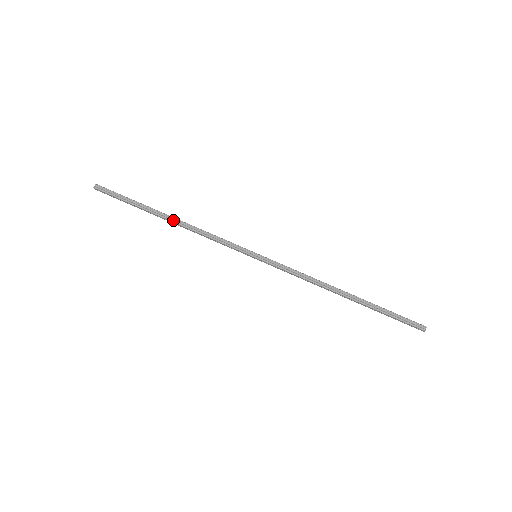
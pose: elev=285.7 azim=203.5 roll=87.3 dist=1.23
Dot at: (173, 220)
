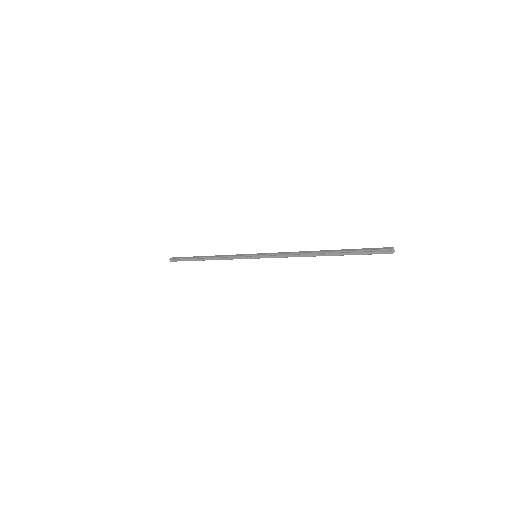
Dot at: (207, 259)
